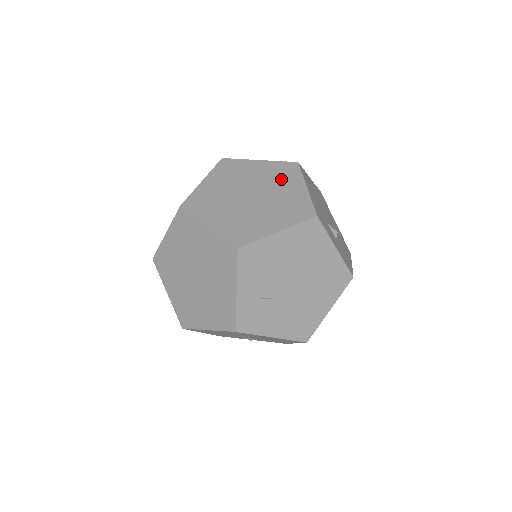
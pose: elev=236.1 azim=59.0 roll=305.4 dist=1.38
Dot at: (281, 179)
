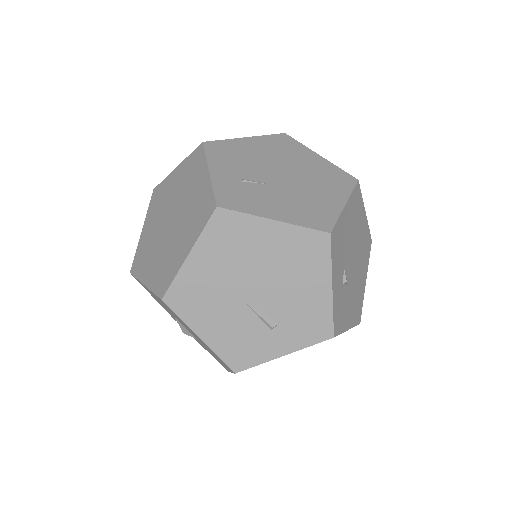
Dot at: occluded
